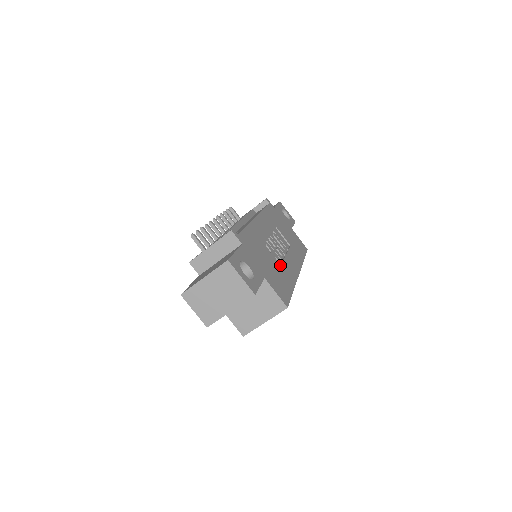
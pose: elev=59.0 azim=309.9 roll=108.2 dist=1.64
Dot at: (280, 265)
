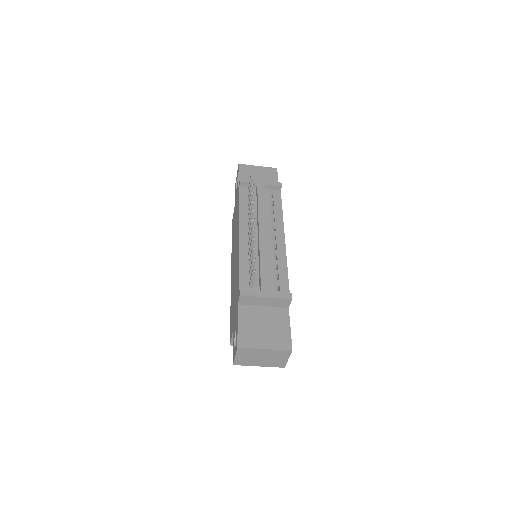
Dot at: occluded
